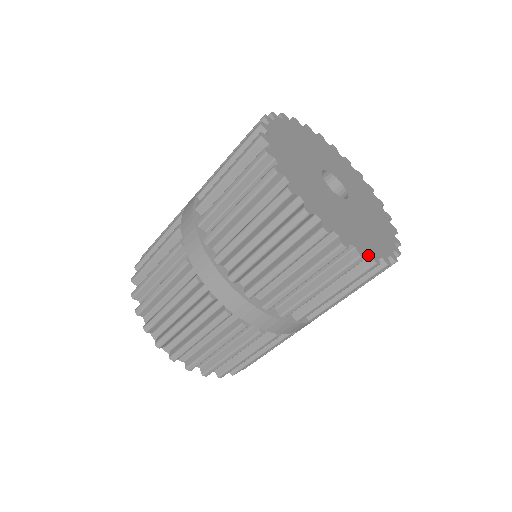
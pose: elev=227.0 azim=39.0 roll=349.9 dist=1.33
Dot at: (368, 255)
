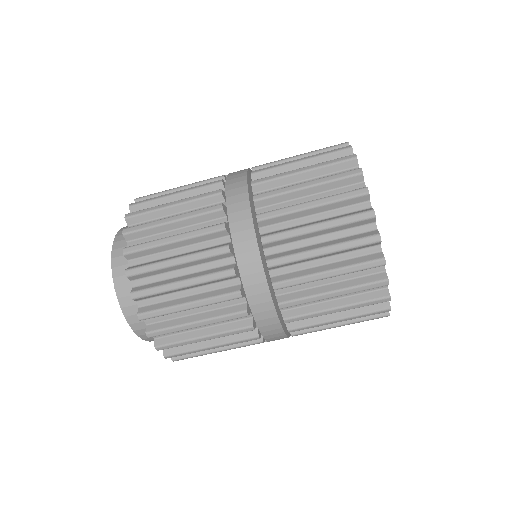
Dot at: occluded
